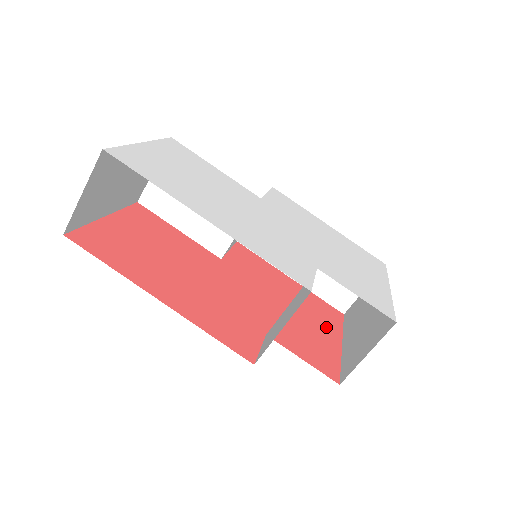
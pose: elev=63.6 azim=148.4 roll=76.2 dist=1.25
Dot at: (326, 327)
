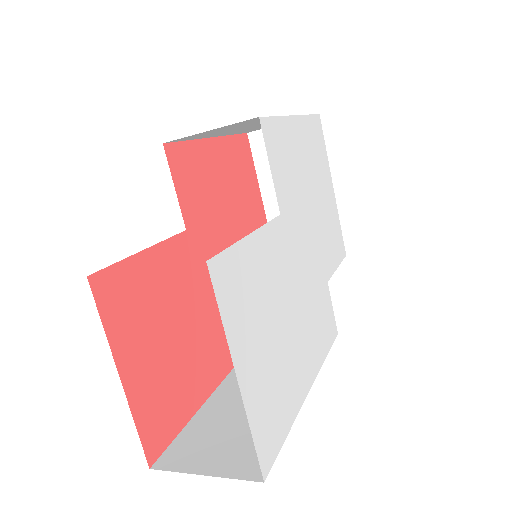
Dot at: (252, 192)
